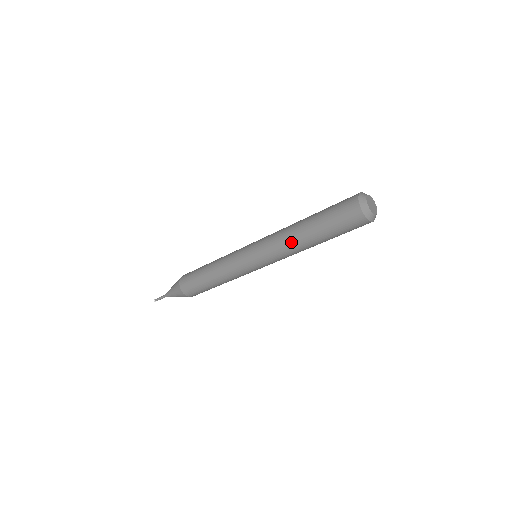
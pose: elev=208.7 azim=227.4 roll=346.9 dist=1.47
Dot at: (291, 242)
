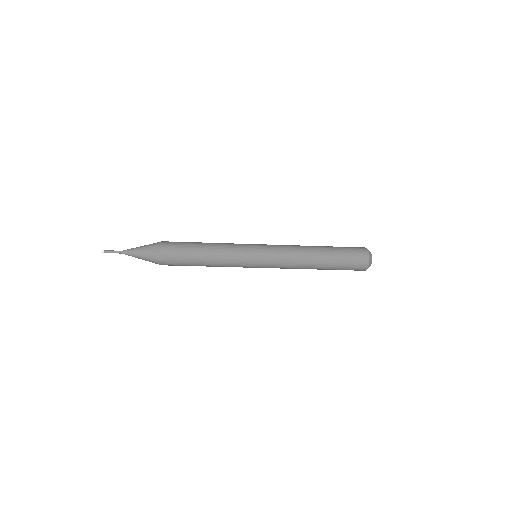
Dot at: (304, 252)
